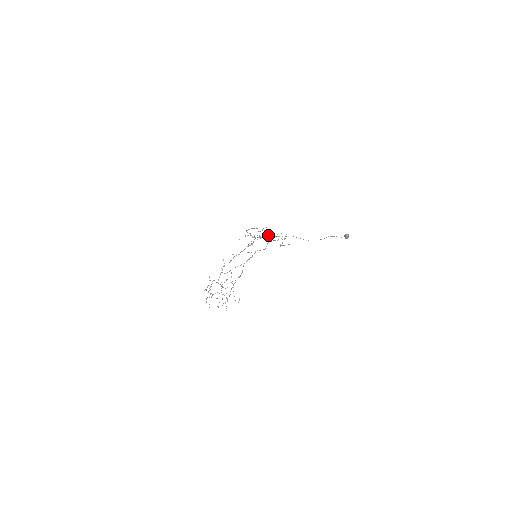
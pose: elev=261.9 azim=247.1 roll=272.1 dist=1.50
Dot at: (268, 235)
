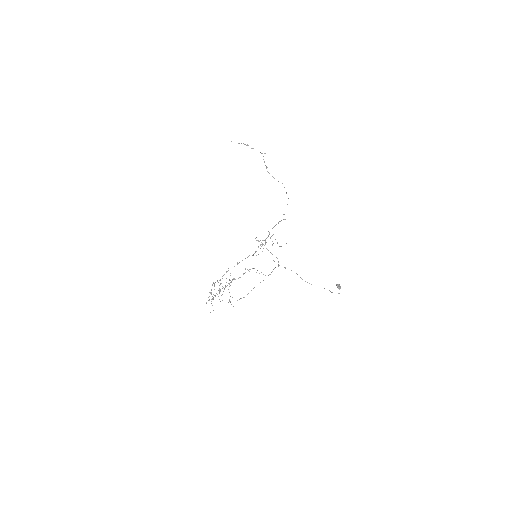
Dot at: (273, 243)
